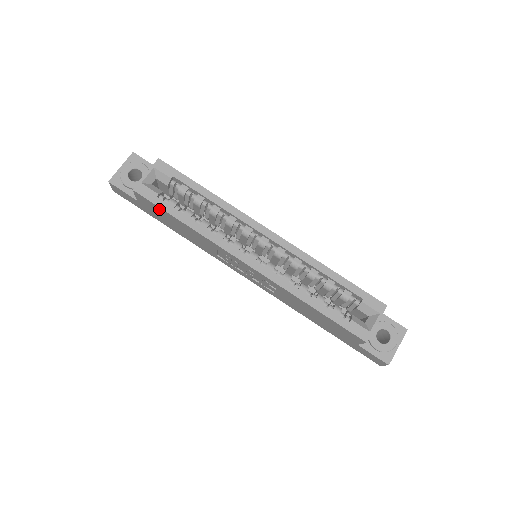
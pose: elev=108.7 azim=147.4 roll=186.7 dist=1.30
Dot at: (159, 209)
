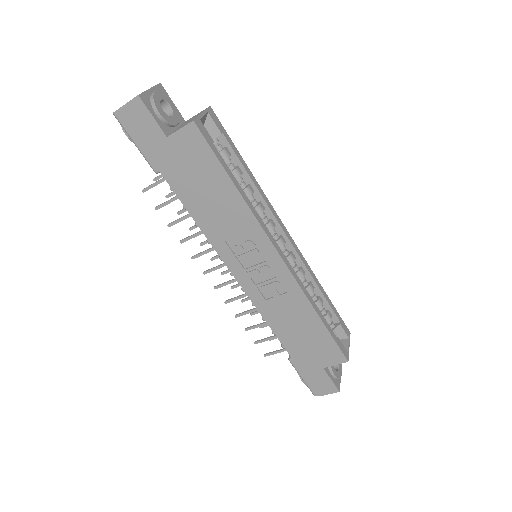
Dot at: (209, 158)
